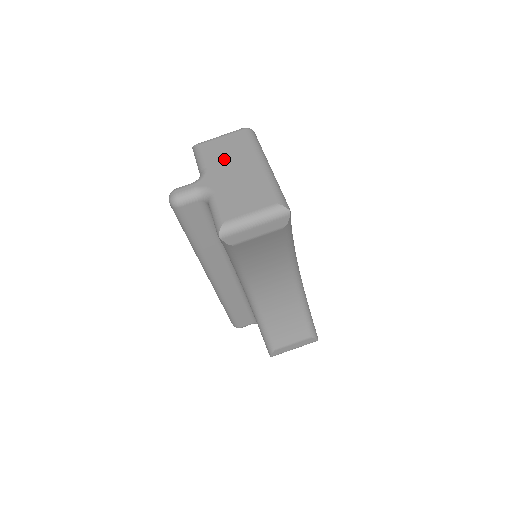
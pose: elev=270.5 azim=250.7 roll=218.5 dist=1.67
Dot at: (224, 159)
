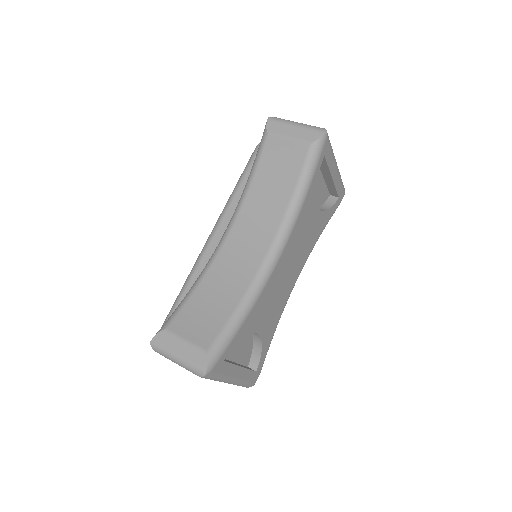
Dot at: occluded
